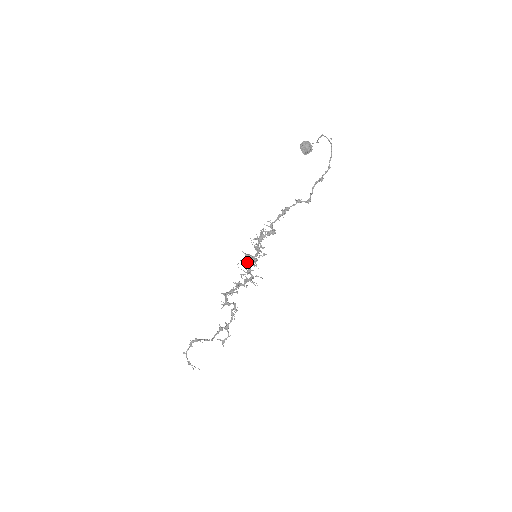
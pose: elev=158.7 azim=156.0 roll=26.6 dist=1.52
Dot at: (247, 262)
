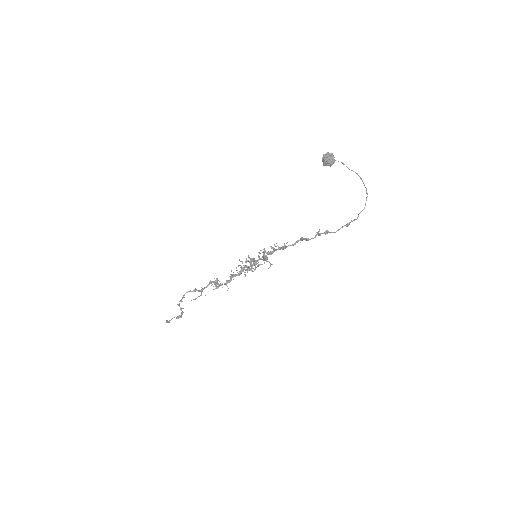
Dot at: (250, 265)
